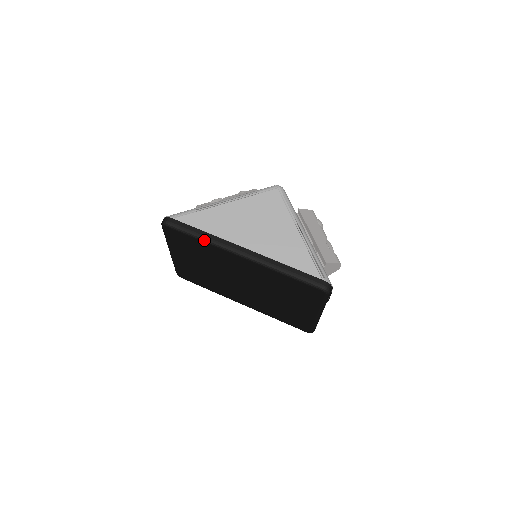
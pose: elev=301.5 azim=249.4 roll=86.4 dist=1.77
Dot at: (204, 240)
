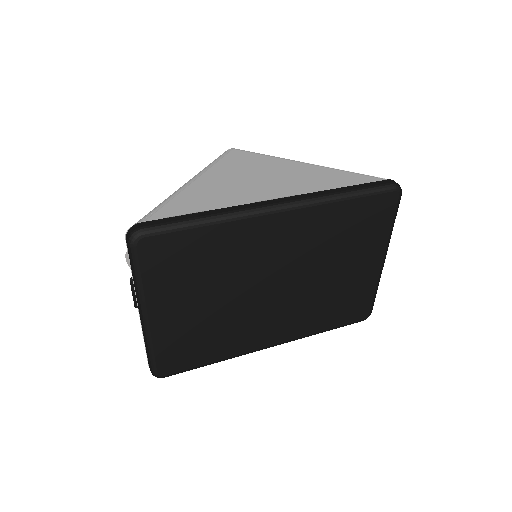
Dot at: (216, 220)
